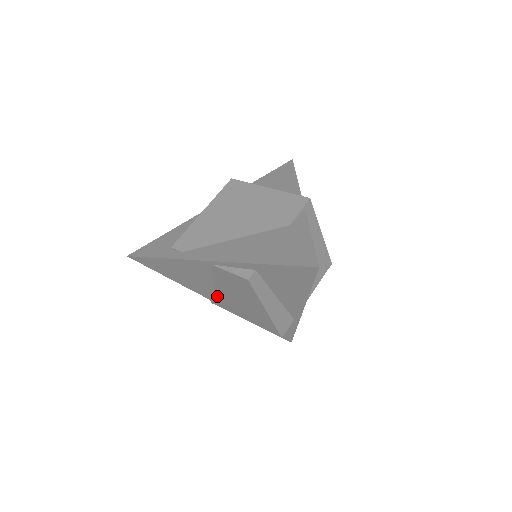
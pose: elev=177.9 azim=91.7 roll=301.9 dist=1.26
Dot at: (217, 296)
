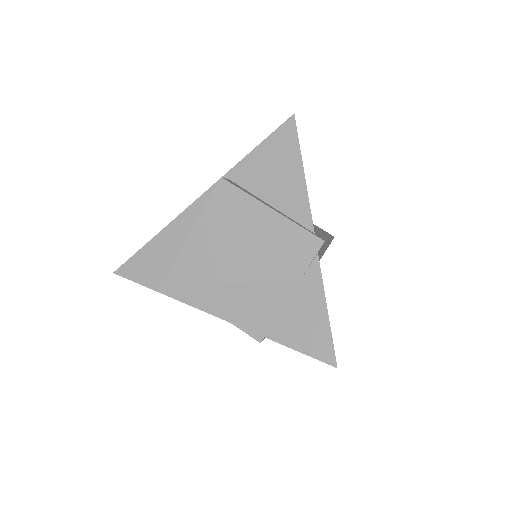
Dot at: occluded
